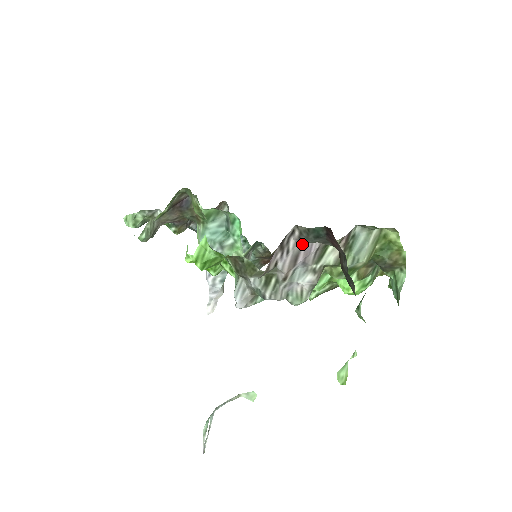
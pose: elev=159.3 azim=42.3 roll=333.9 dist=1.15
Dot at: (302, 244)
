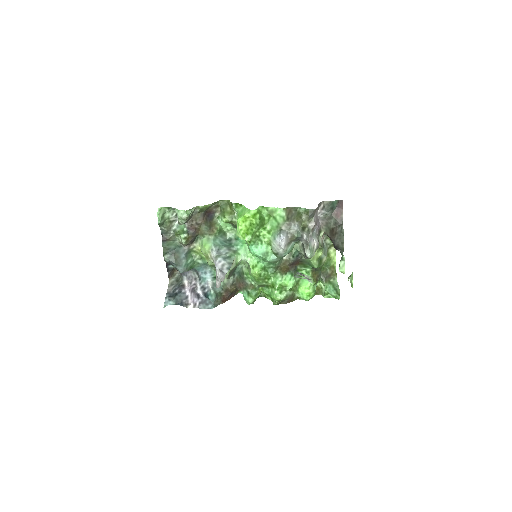
Dot at: (318, 218)
